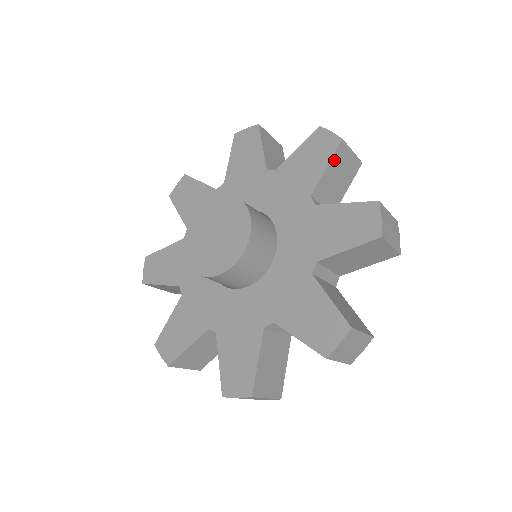
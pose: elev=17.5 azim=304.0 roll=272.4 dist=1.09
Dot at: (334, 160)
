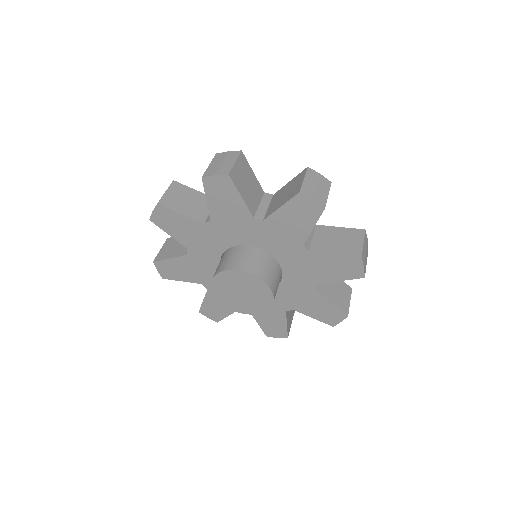
Dot at: (318, 218)
